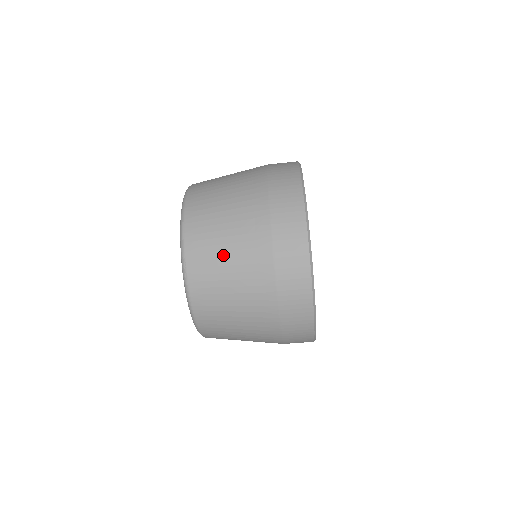
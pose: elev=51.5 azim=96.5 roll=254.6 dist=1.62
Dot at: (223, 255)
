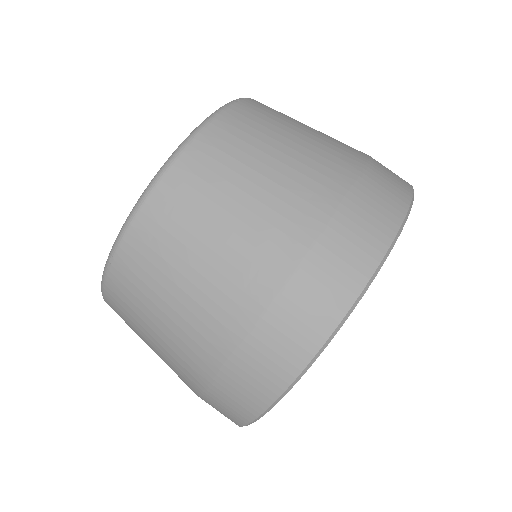
Dot at: (300, 124)
